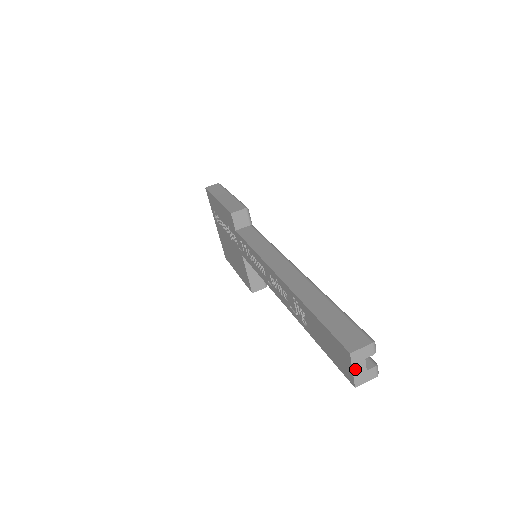
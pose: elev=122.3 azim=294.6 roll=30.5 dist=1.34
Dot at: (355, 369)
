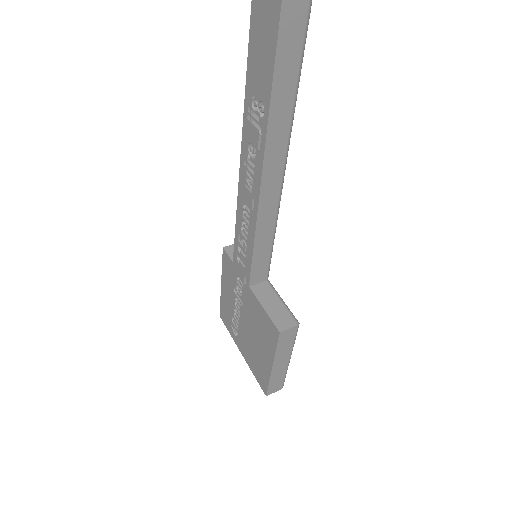
Dot at: out of frame
